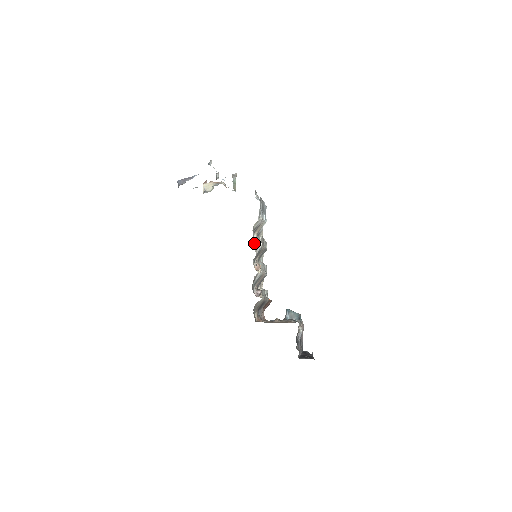
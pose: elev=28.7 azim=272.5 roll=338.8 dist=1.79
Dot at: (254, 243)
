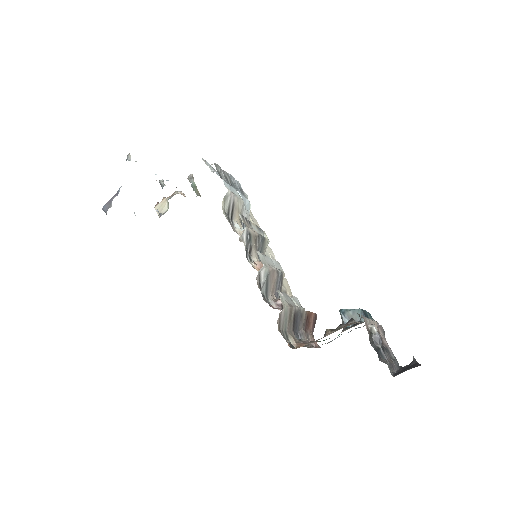
Dot at: (238, 234)
